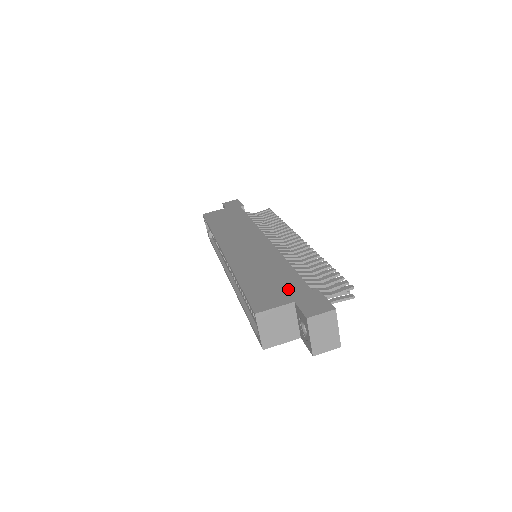
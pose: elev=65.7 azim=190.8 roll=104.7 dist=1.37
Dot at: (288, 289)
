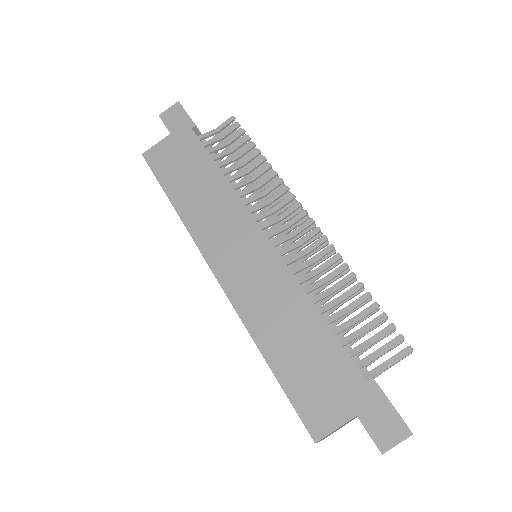
Dot at: (340, 385)
